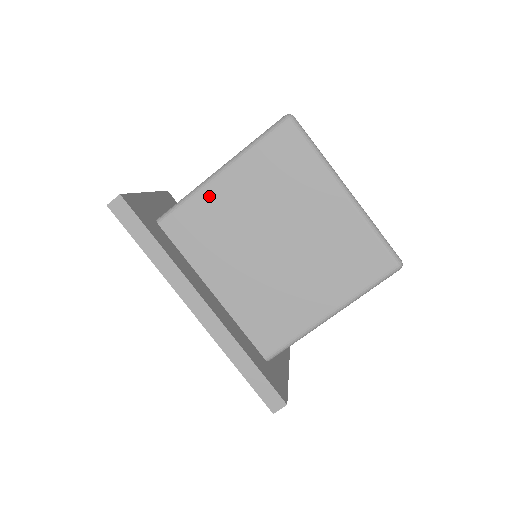
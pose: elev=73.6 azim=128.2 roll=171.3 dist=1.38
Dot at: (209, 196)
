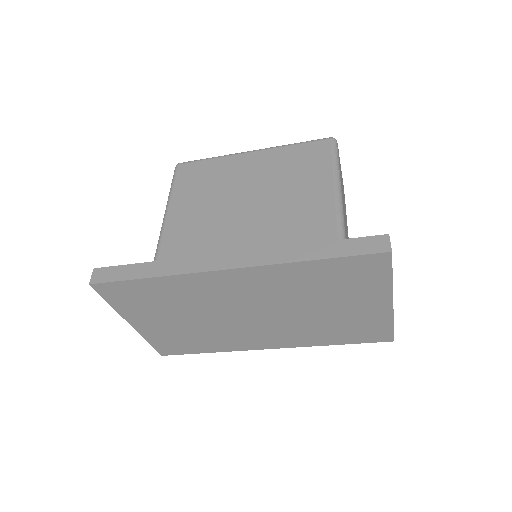
Dot at: (170, 234)
